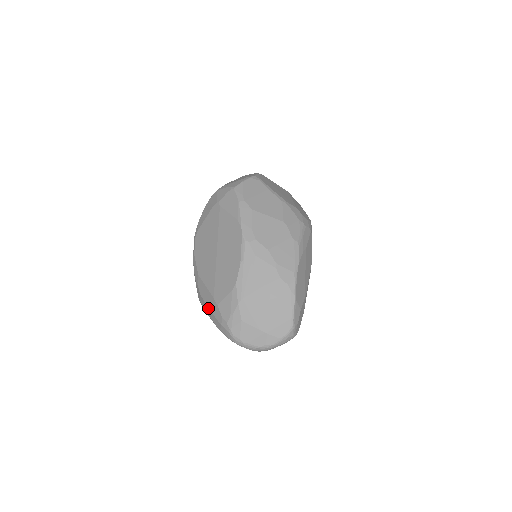
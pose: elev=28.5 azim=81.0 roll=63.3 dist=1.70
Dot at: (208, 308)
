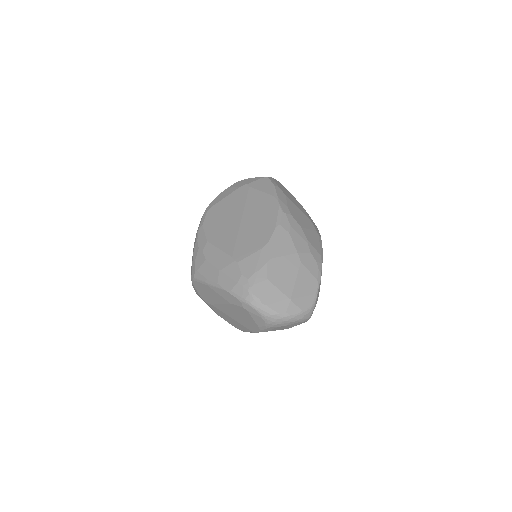
Dot at: (218, 269)
